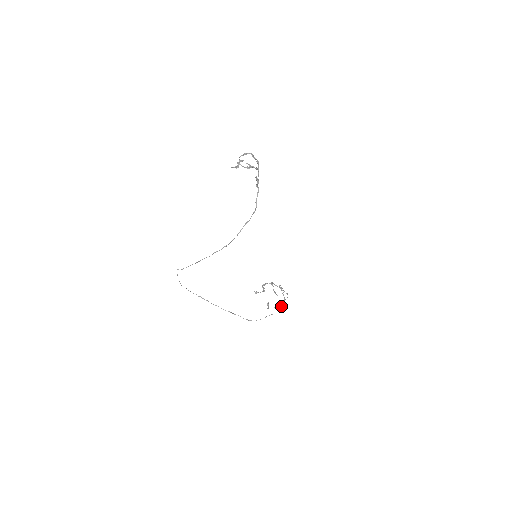
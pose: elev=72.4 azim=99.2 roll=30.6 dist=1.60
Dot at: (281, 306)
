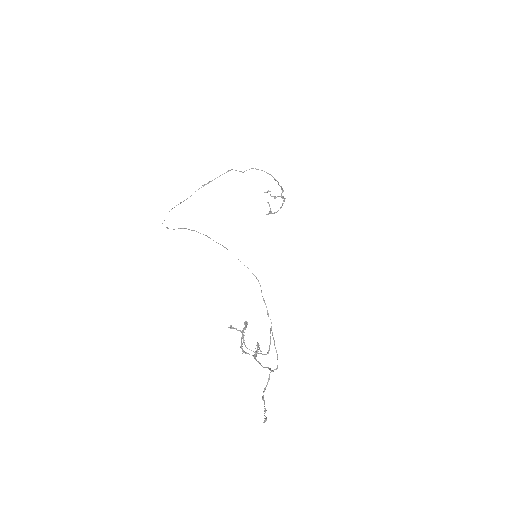
Dot at: (268, 314)
